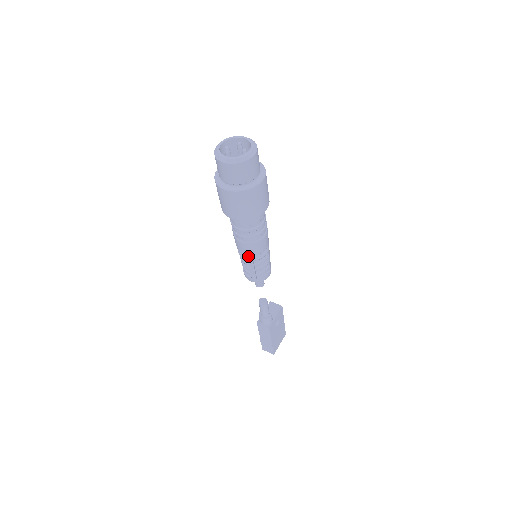
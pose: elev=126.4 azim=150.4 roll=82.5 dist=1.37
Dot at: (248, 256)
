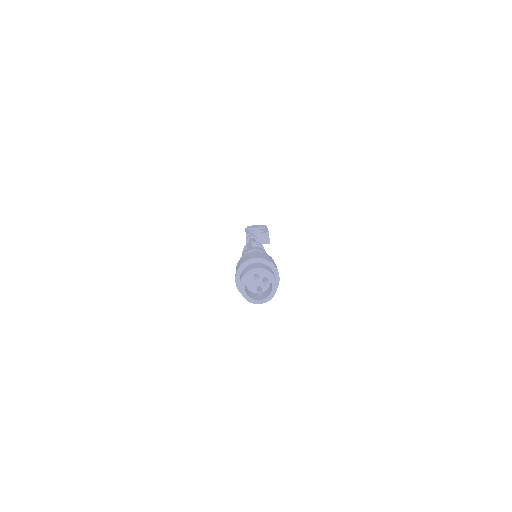
Dot at: occluded
